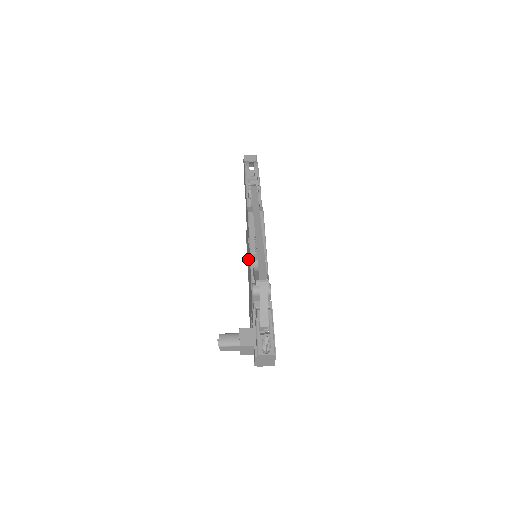
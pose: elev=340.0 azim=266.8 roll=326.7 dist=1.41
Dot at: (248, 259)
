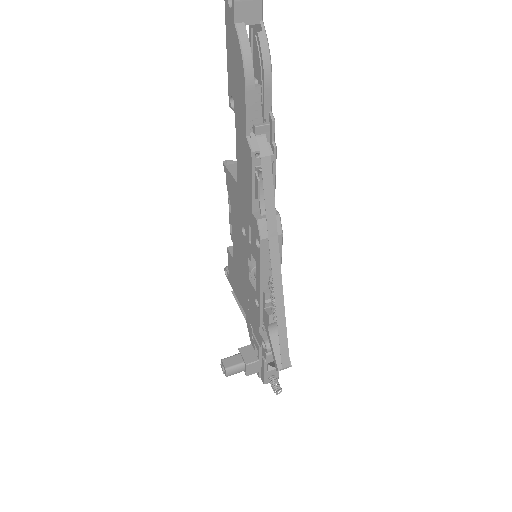
Dot at: (242, 250)
